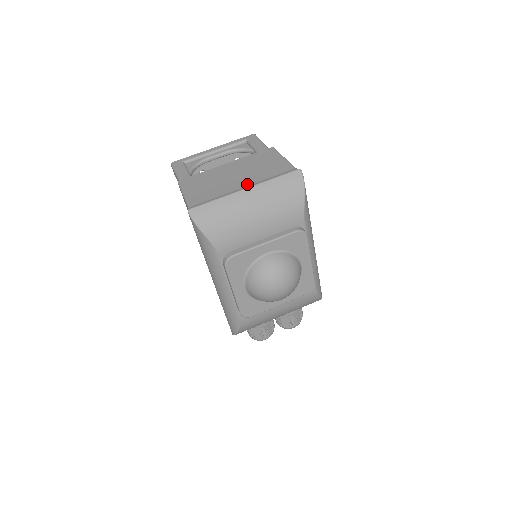
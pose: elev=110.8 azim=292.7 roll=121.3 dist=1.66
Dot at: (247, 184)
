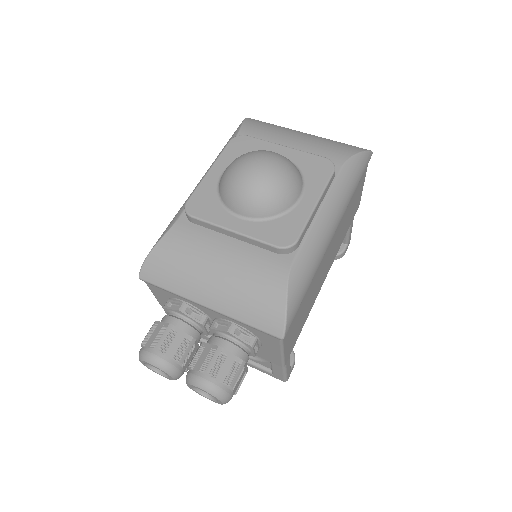
Dot at: occluded
